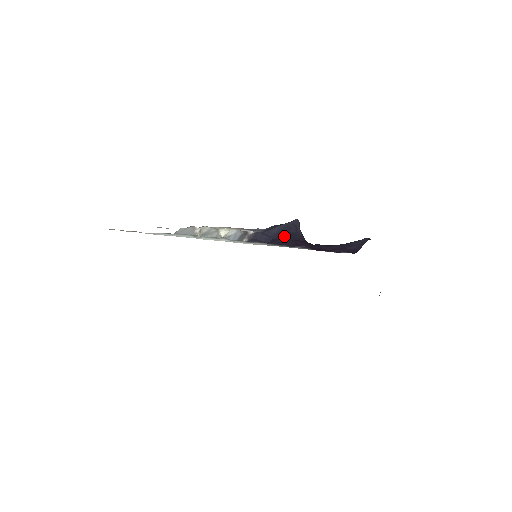
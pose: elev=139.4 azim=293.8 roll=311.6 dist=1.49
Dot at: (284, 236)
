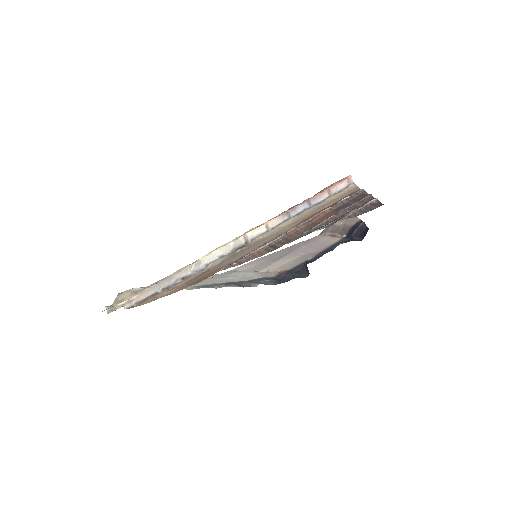
Dot at: occluded
